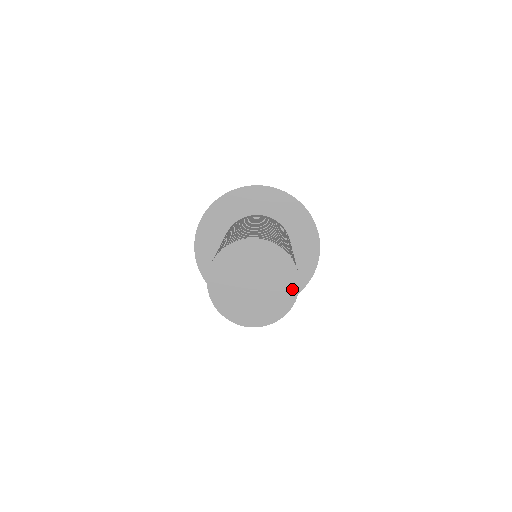
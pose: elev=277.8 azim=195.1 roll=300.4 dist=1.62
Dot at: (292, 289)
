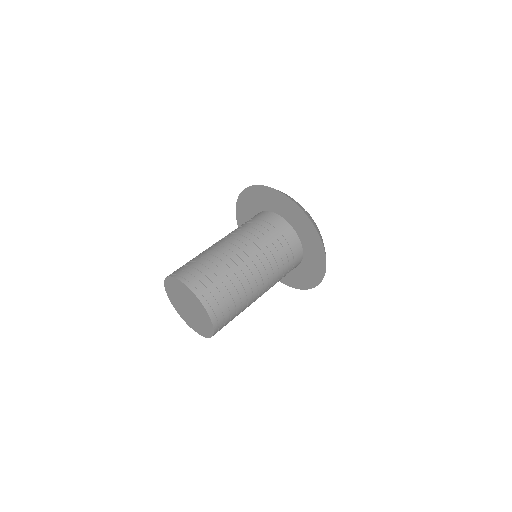
Dot at: (205, 313)
